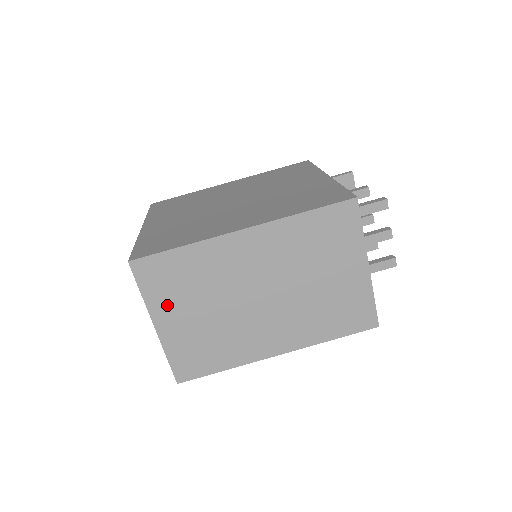
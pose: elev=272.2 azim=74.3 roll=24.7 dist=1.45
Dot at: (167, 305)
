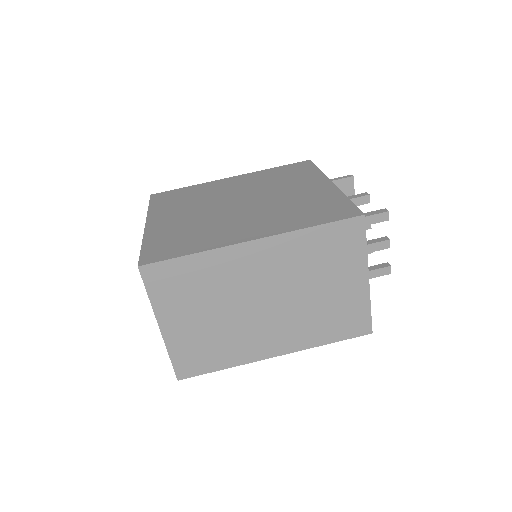
Dot at: (173, 308)
